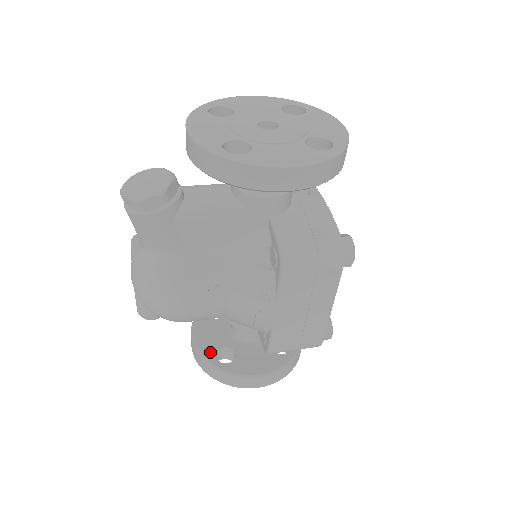
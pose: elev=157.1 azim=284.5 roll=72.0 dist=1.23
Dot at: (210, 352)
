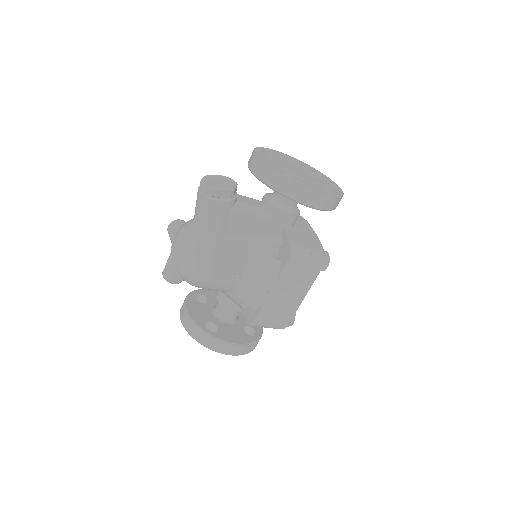
Dot at: (201, 322)
